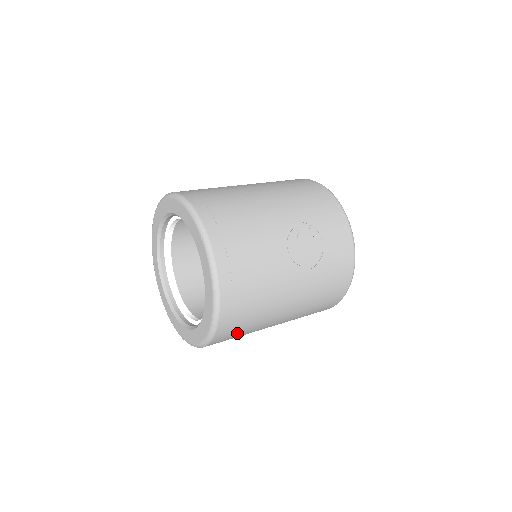
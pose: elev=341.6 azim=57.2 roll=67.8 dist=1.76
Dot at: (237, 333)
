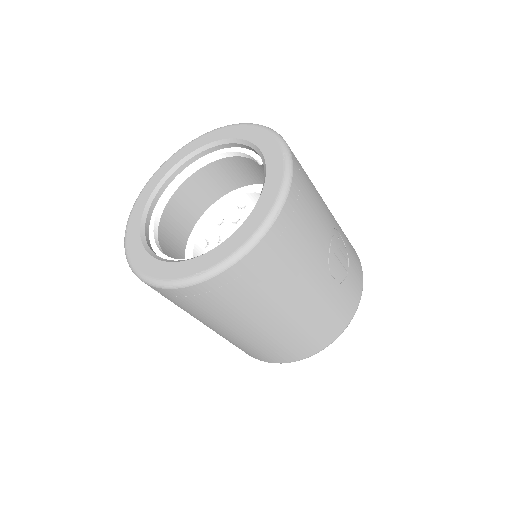
Dot at: (234, 295)
